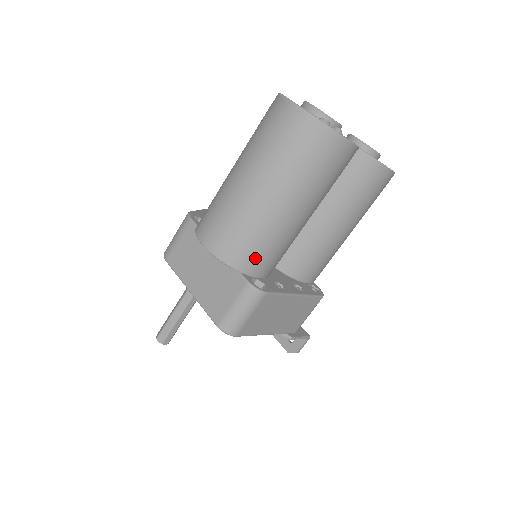
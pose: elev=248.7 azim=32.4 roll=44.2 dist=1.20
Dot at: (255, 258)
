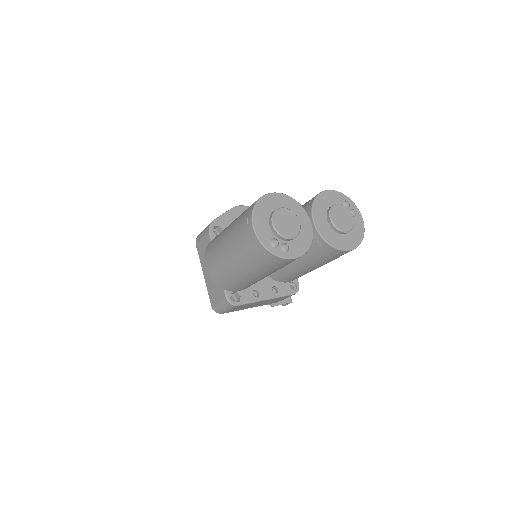
Dot at: (232, 287)
